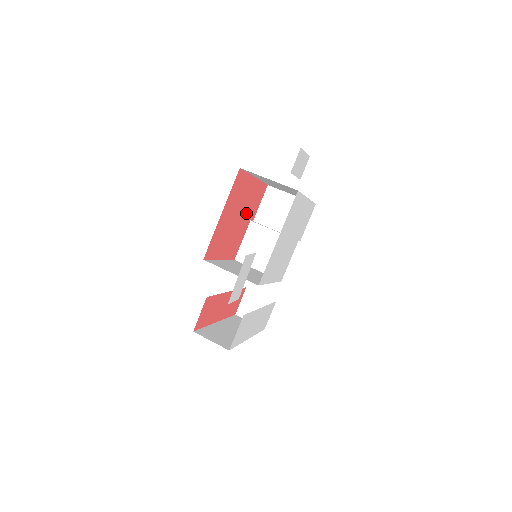
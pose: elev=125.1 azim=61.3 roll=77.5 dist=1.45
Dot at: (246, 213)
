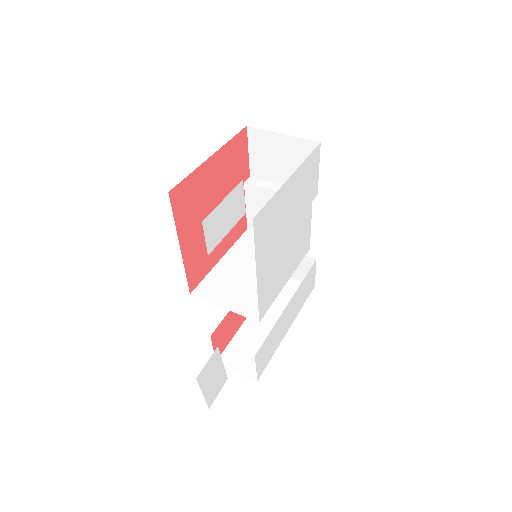
Dot at: (228, 189)
